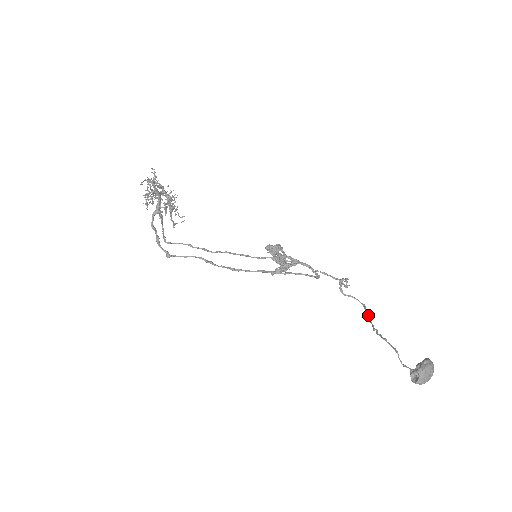
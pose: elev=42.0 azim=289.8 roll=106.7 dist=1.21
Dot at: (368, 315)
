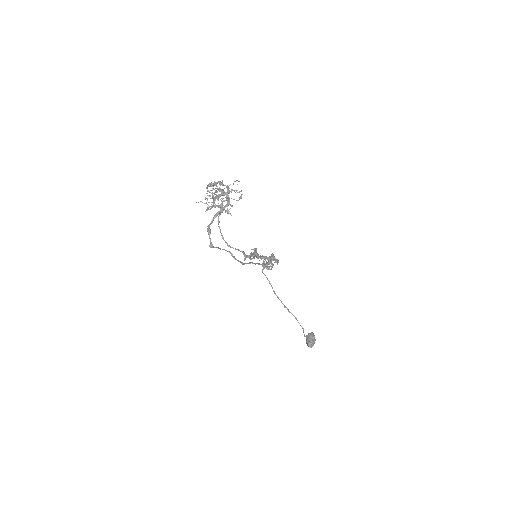
Dot at: occluded
